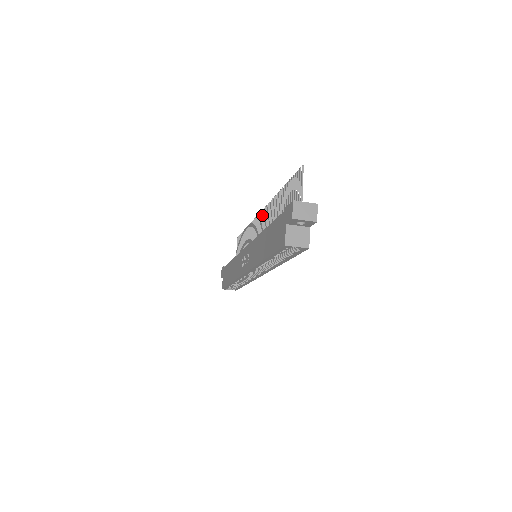
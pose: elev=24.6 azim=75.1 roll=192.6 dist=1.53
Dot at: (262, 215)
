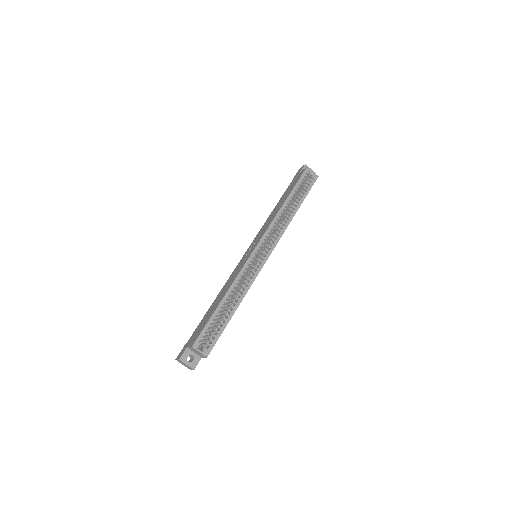
Dot at: occluded
